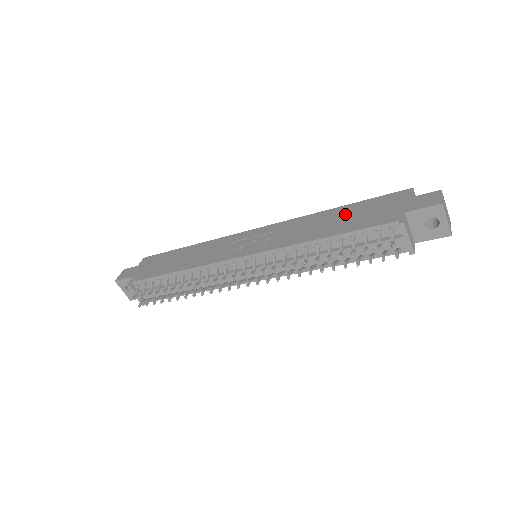
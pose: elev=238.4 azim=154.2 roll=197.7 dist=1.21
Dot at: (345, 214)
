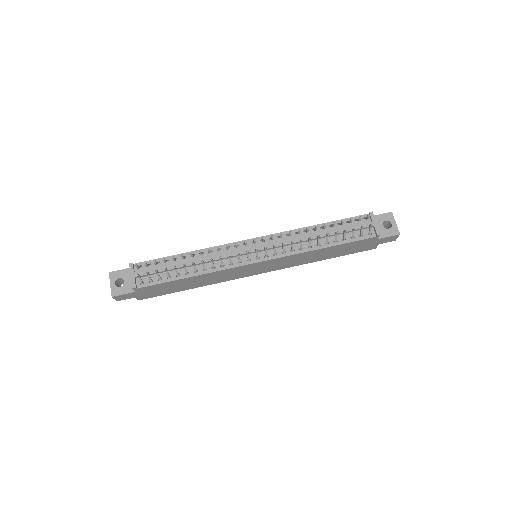
Dot at: occluded
